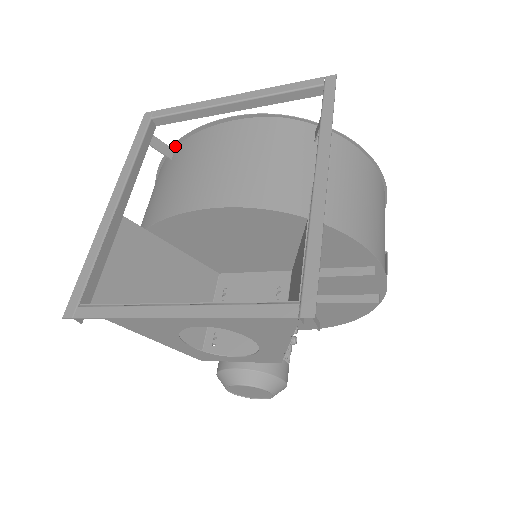
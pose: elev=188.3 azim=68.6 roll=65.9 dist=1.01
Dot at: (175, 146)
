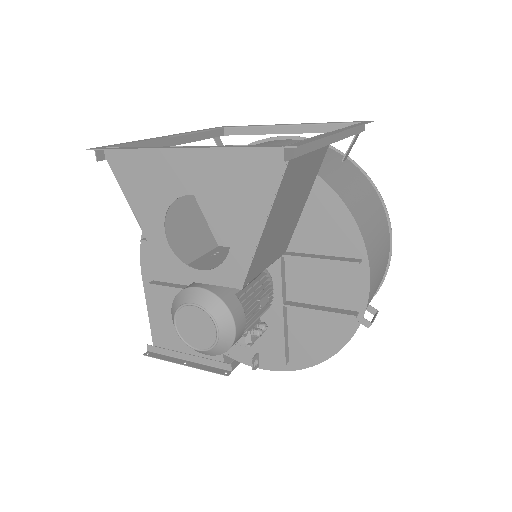
Dot at: occluded
